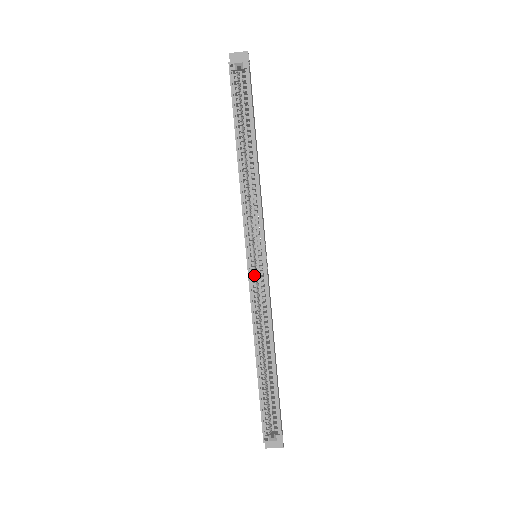
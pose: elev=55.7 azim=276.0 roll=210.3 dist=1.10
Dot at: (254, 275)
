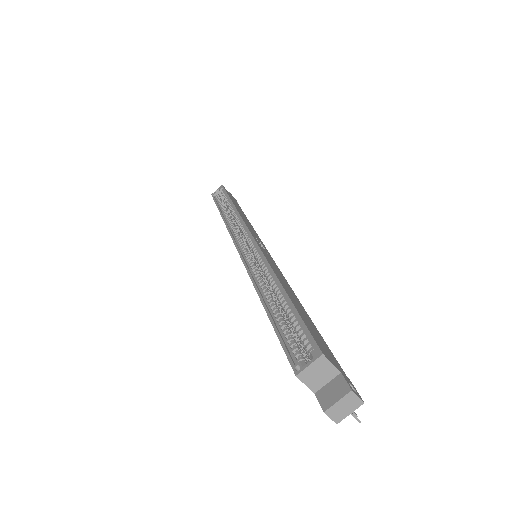
Dot at: (246, 253)
